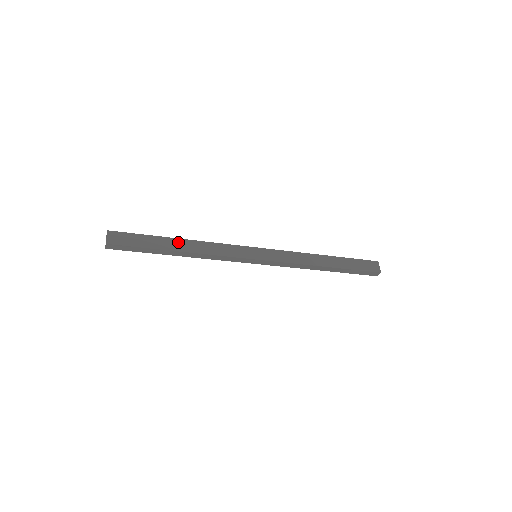
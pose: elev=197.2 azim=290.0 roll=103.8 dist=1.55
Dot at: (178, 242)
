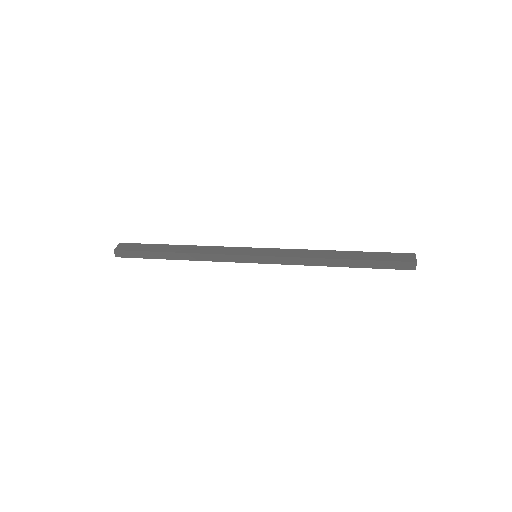
Dot at: (177, 247)
